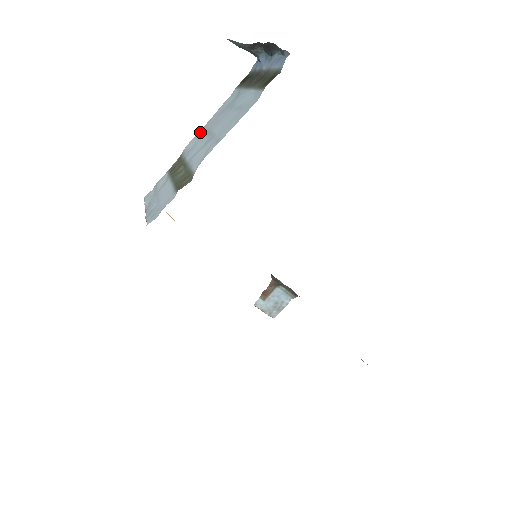
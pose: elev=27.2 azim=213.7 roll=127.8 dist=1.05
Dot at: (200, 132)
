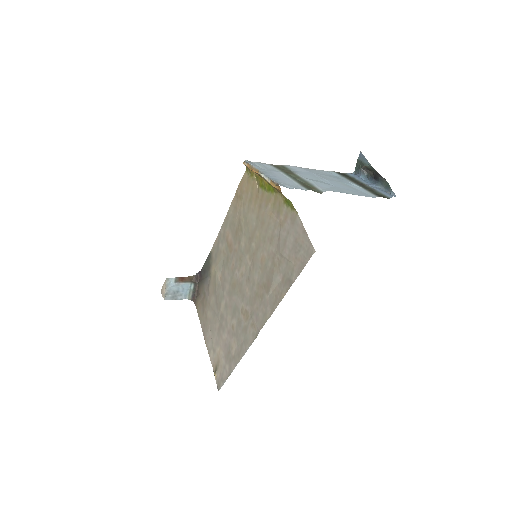
Dot at: (305, 169)
